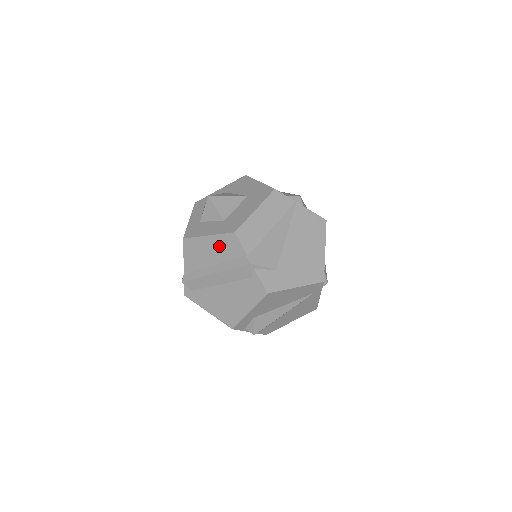
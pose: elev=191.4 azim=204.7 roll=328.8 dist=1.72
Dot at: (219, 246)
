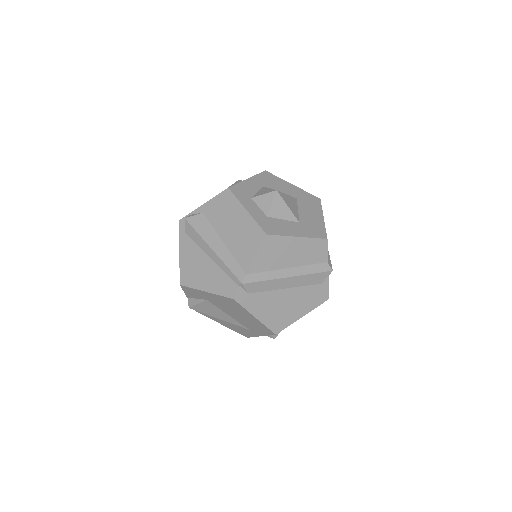
Dot at: (305, 249)
